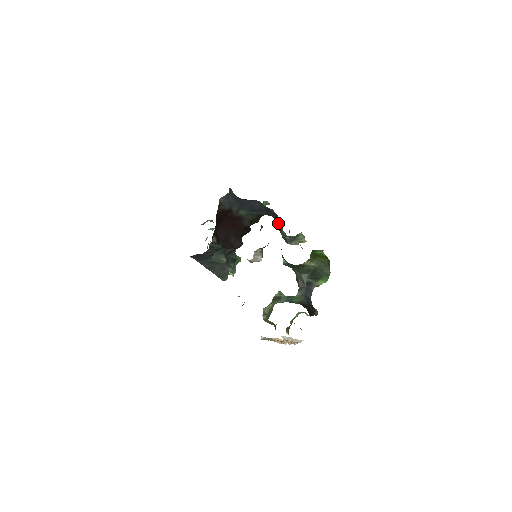
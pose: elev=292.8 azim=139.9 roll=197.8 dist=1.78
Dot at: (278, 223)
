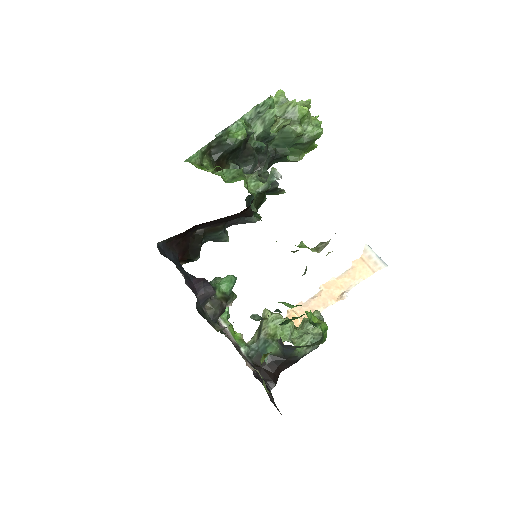
Dot at: occluded
